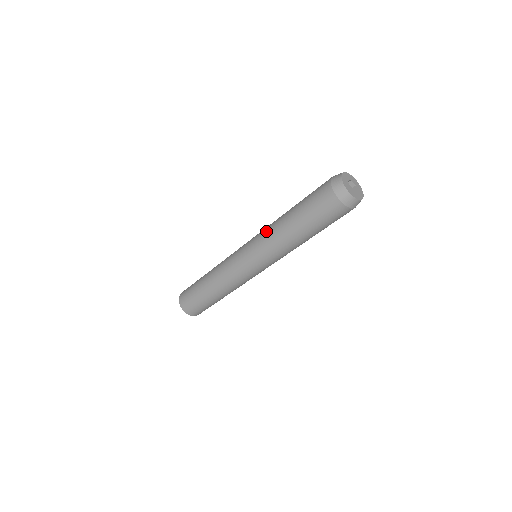
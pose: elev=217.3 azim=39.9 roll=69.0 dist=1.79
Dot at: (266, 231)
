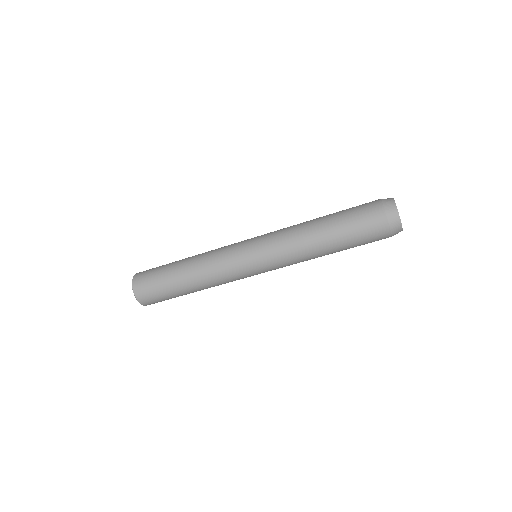
Dot at: (288, 240)
